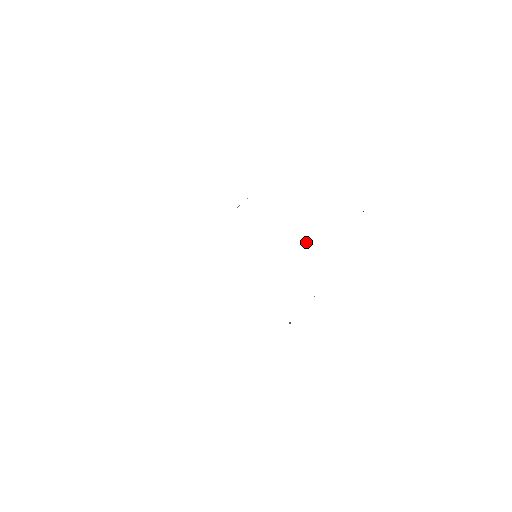
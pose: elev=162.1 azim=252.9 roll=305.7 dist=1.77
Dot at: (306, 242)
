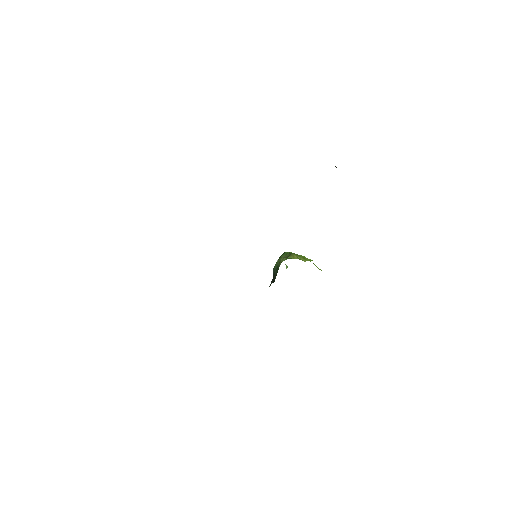
Dot at: occluded
